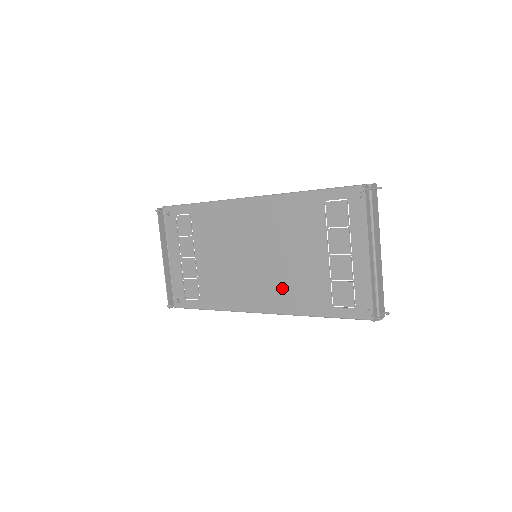
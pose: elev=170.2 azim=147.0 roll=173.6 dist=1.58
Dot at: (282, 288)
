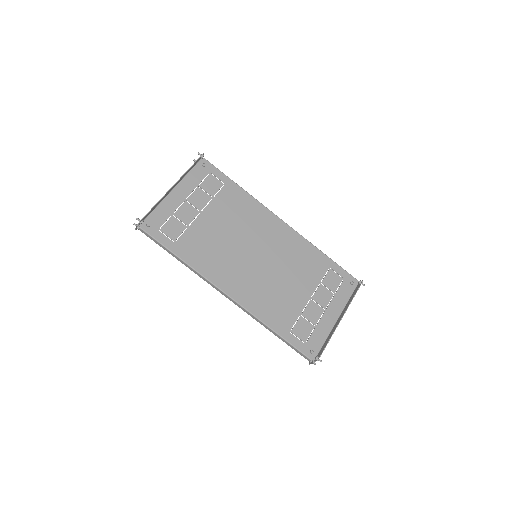
Dot at: (261, 292)
